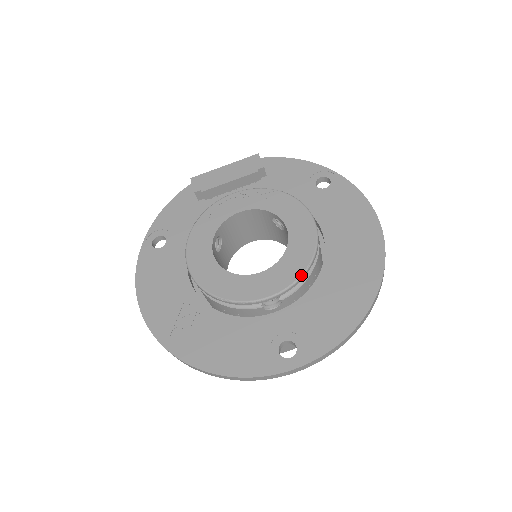
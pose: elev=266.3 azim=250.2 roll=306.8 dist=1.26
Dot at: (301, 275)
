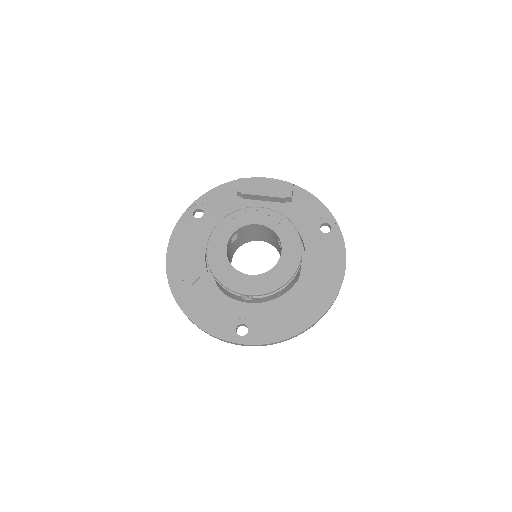
Dot at: (273, 290)
